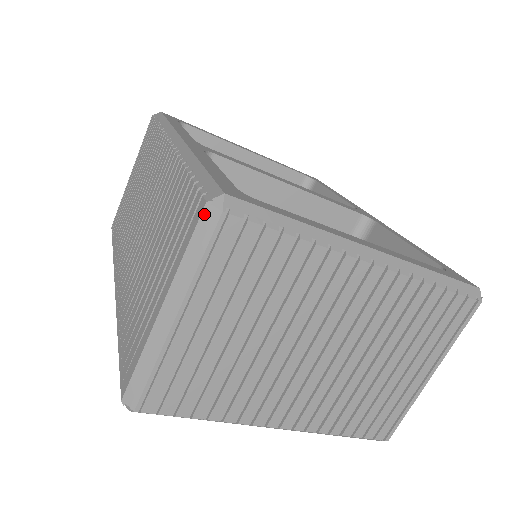
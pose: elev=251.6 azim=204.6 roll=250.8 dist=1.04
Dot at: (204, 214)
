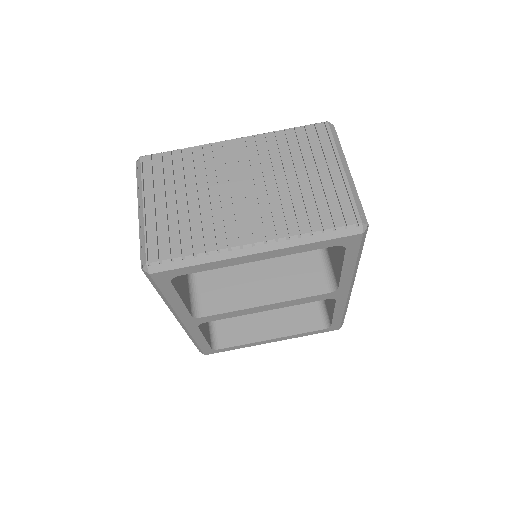
Dot at: (137, 166)
